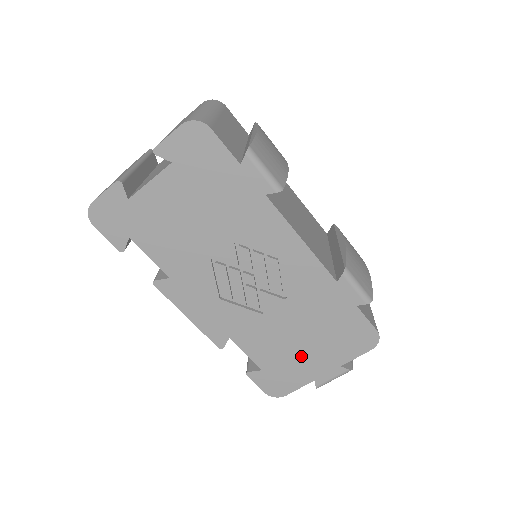
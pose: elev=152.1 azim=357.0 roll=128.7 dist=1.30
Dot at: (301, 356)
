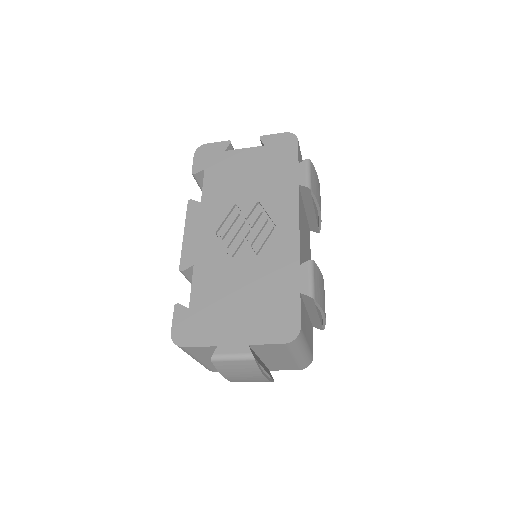
Dot at: (227, 314)
